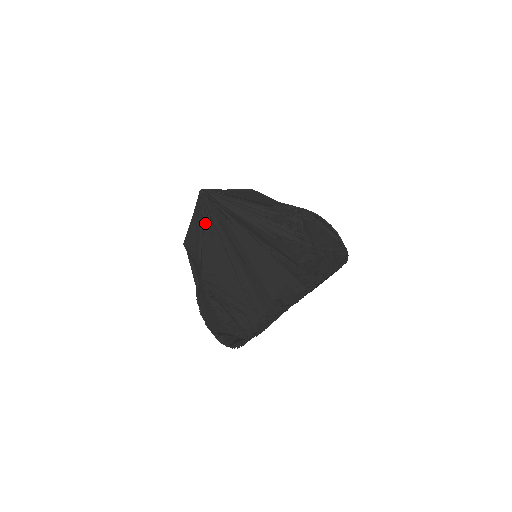
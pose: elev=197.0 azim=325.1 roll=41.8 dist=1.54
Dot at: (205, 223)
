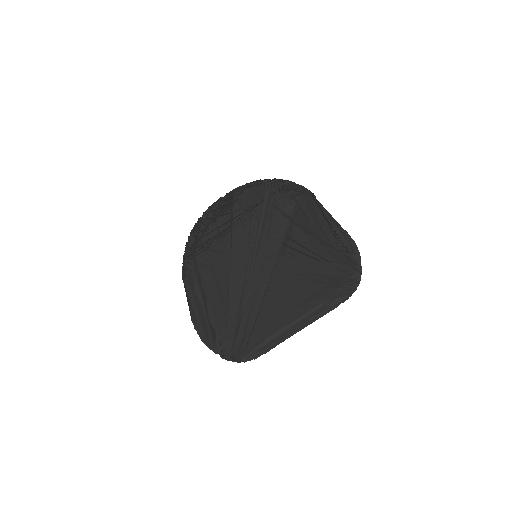
Dot at: occluded
